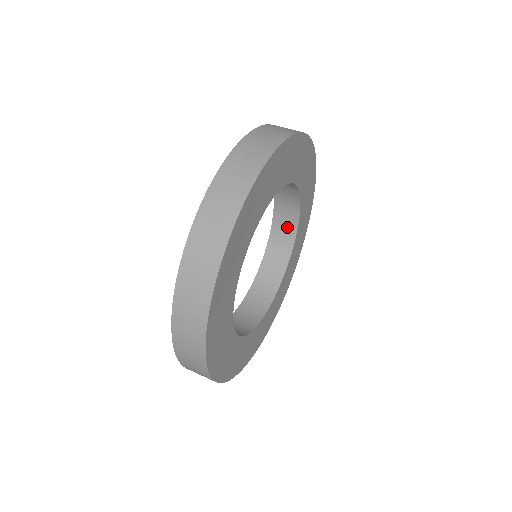
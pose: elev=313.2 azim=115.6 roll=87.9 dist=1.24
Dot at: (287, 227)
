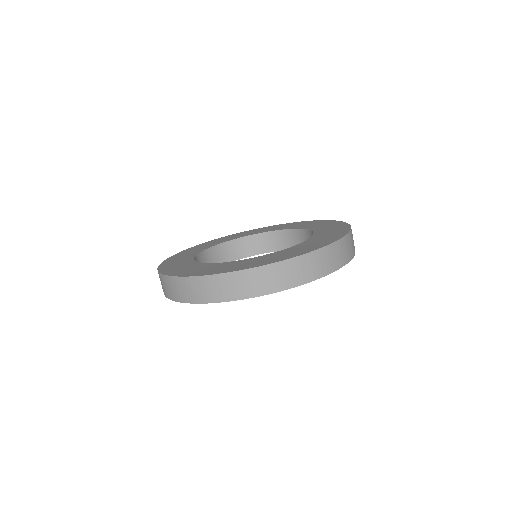
Dot at: (284, 242)
